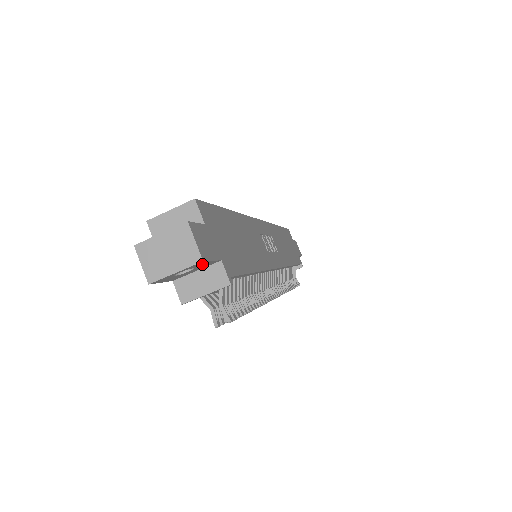
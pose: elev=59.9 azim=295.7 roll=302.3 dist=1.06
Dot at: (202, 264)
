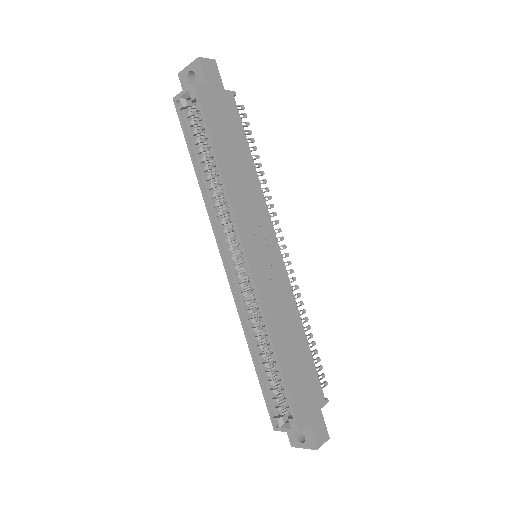
Dot at: (322, 426)
